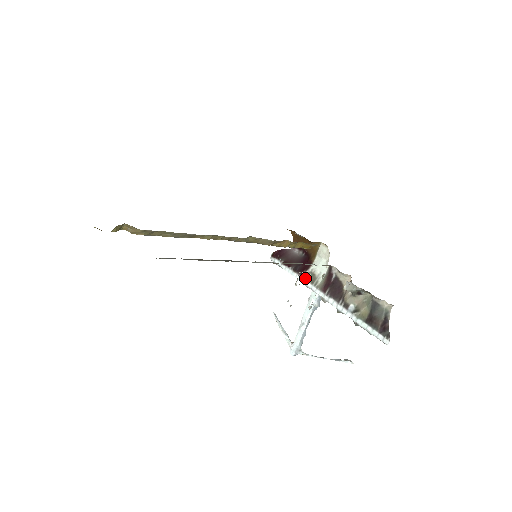
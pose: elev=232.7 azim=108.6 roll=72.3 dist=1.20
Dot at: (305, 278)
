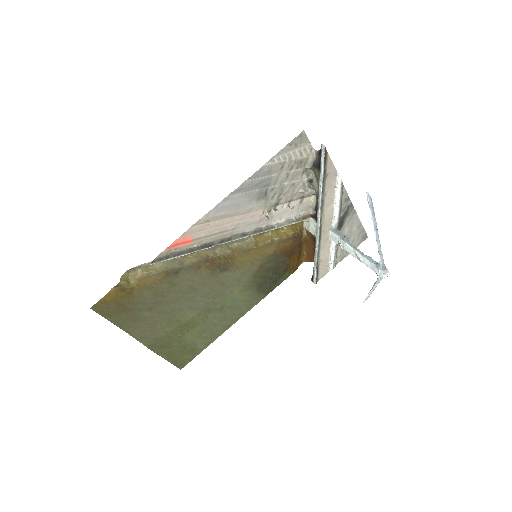
Dot at: occluded
